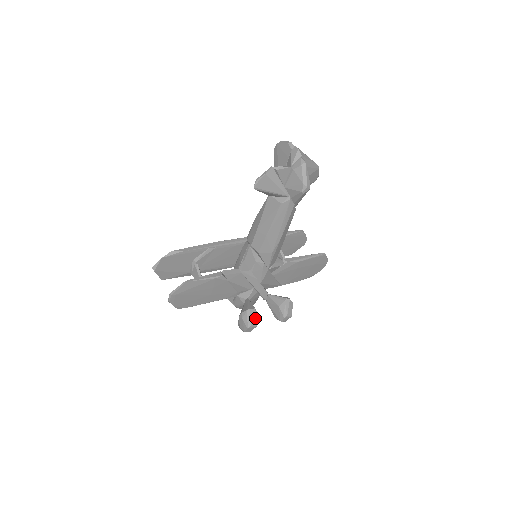
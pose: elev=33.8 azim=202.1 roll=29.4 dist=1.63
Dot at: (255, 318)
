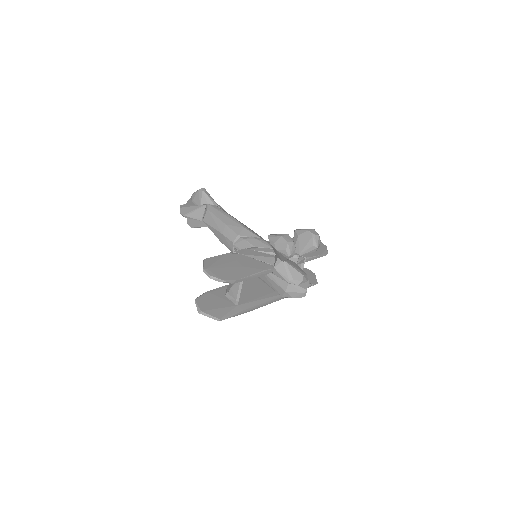
Dot at: occluded
